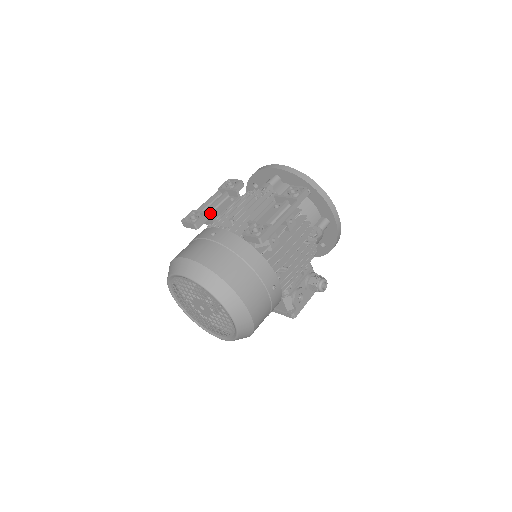
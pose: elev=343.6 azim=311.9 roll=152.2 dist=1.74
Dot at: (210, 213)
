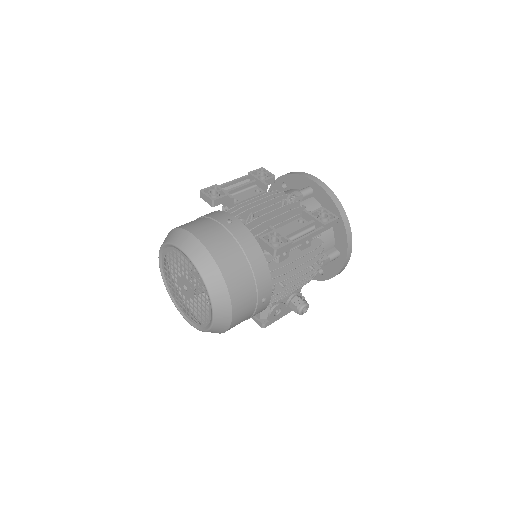
Dot at: (233, 197)
